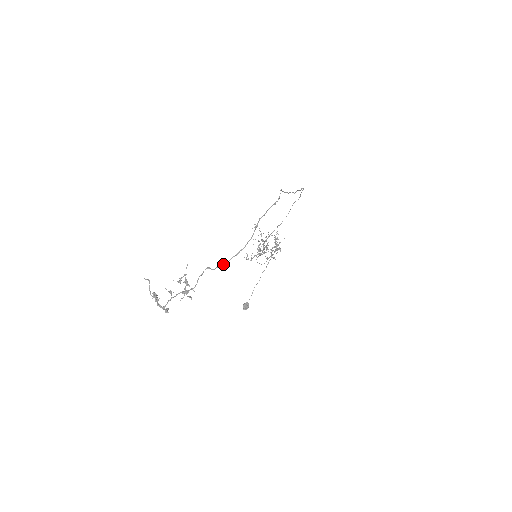
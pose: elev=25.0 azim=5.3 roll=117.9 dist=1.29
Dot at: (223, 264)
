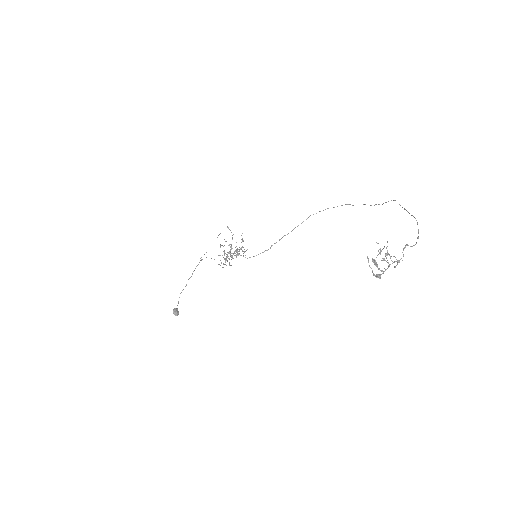
Dot at: (415, 244)
